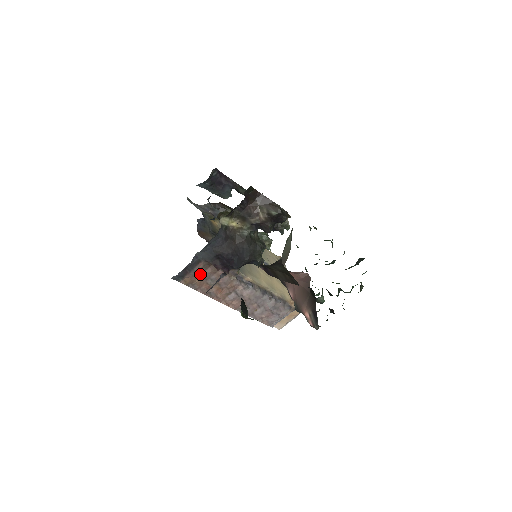
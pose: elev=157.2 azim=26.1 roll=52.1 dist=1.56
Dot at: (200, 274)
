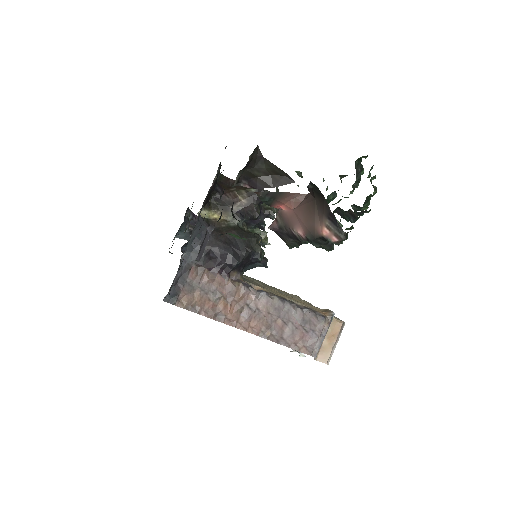
Dot at: (196, 287)
